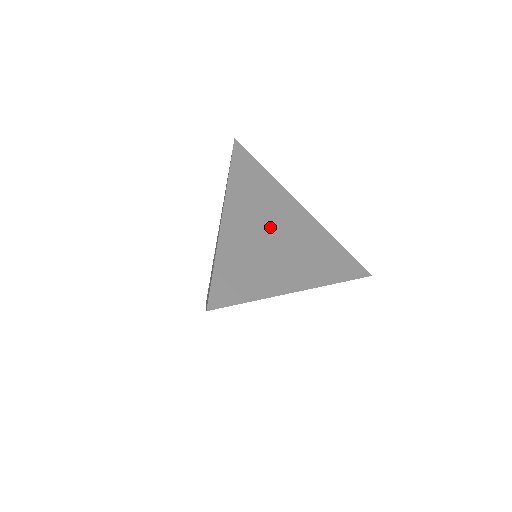
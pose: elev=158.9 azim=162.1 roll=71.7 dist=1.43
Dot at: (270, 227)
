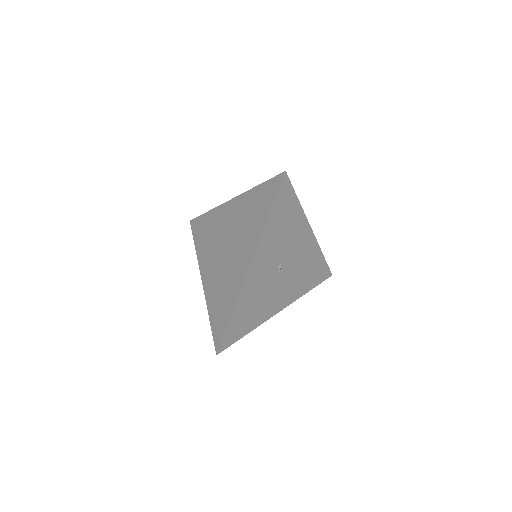
Dot at: (280, 265)
